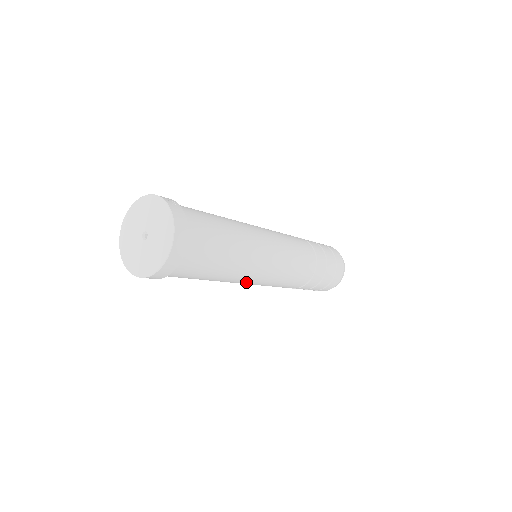
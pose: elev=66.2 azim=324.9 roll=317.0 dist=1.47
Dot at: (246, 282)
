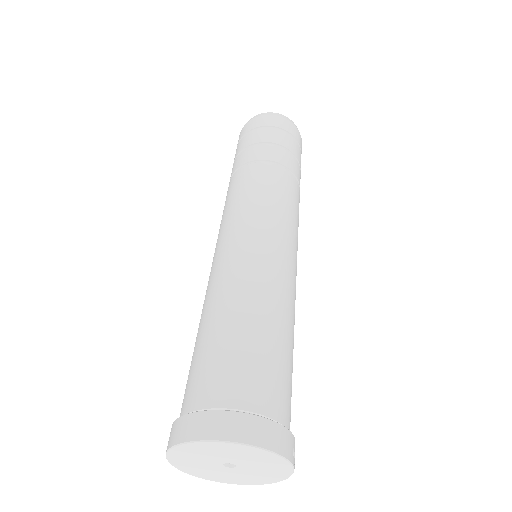
Dot at: occluded
